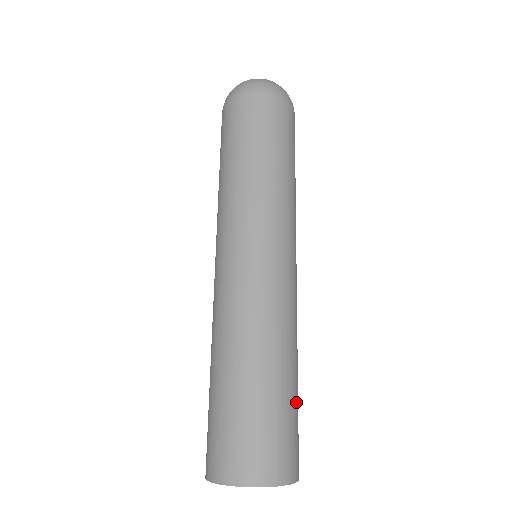
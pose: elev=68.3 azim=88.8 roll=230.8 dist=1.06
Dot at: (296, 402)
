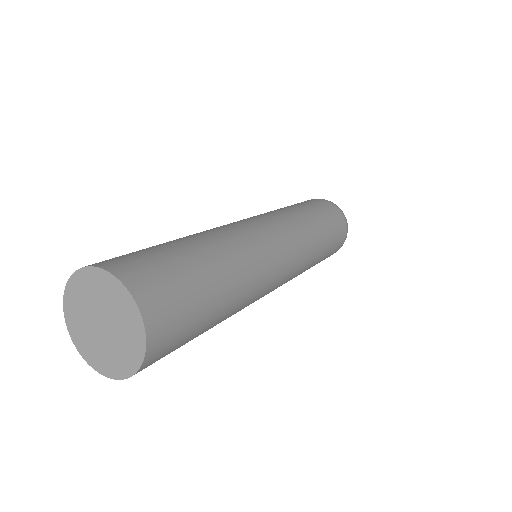
Dot at: (204, 323)
